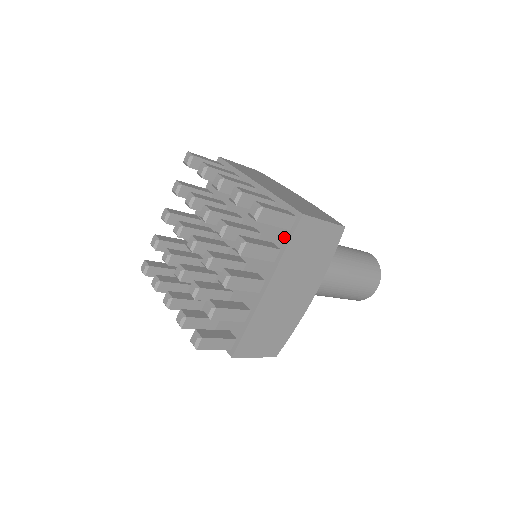
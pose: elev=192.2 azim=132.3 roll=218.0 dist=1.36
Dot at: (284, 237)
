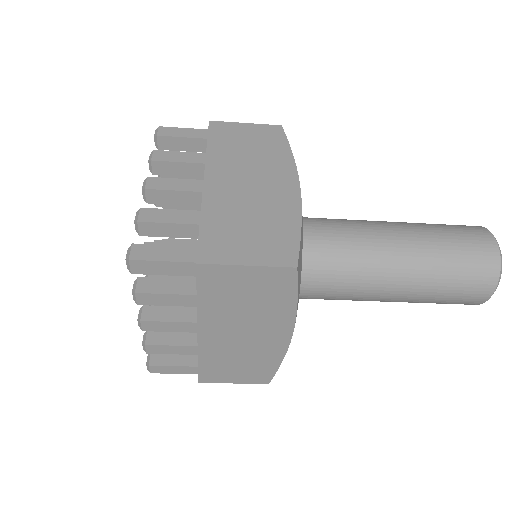
Dot at: occluded
